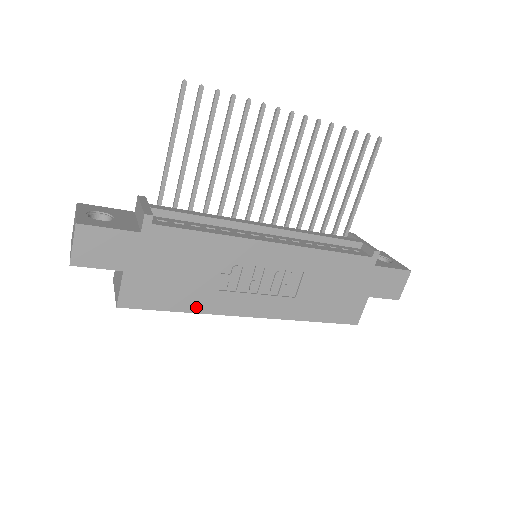
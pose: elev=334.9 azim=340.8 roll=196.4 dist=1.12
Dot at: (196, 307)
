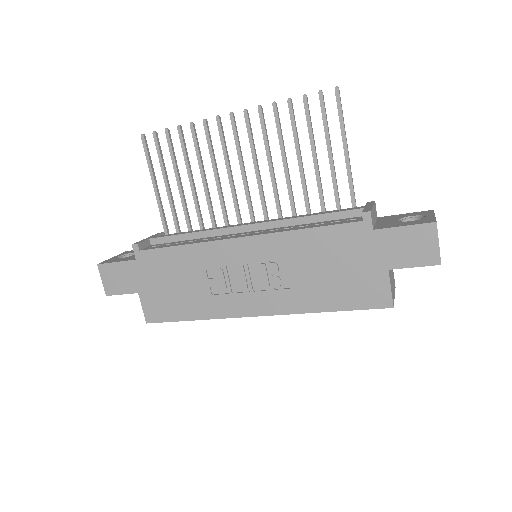
Dot at: (203, 314)
